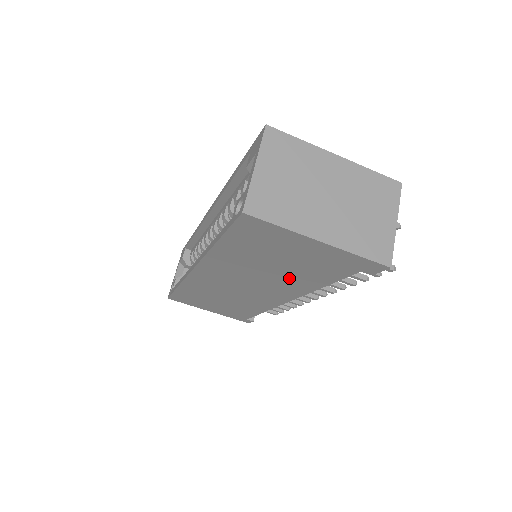
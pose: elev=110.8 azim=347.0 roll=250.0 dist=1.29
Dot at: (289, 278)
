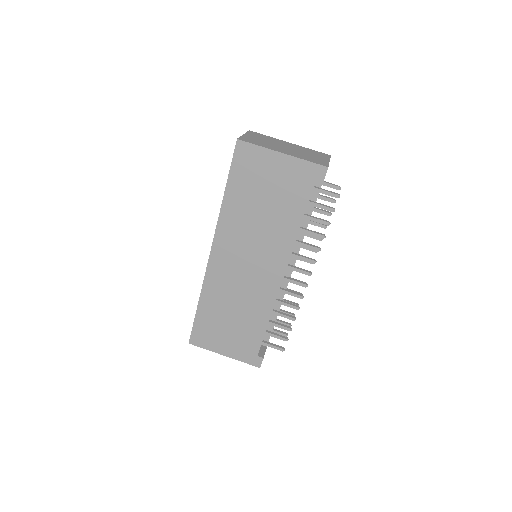
Dot at: (275, 225)
